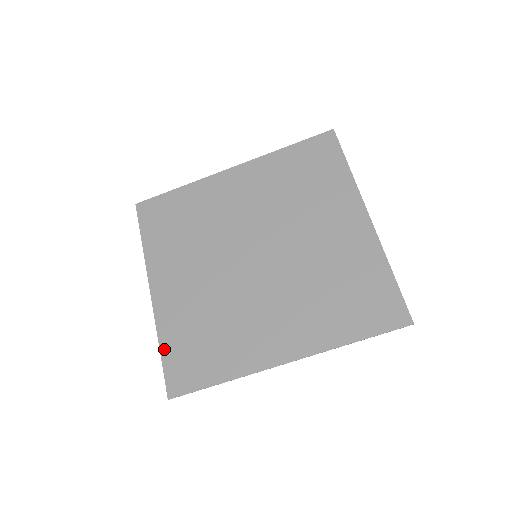
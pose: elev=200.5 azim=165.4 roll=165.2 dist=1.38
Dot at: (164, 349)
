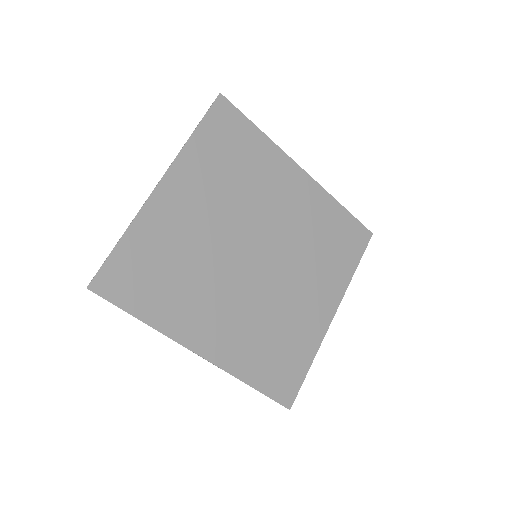
Dot at: (125, 243)
